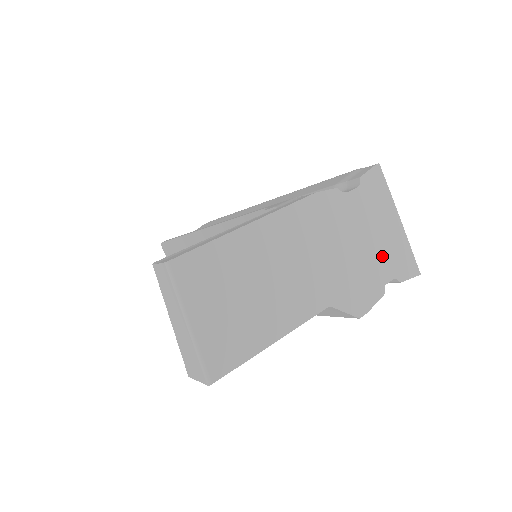
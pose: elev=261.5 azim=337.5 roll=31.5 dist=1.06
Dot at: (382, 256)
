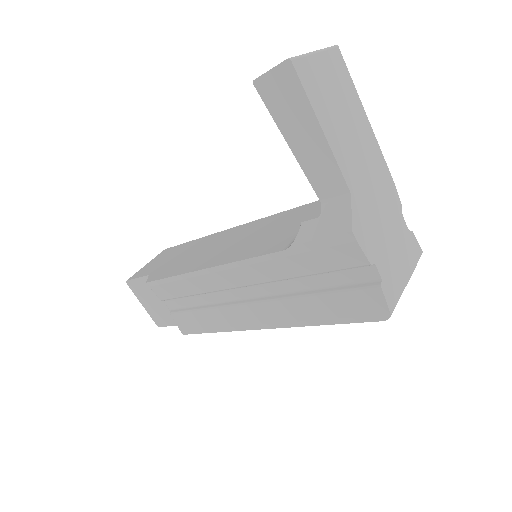
Dot at: (387, 259)
